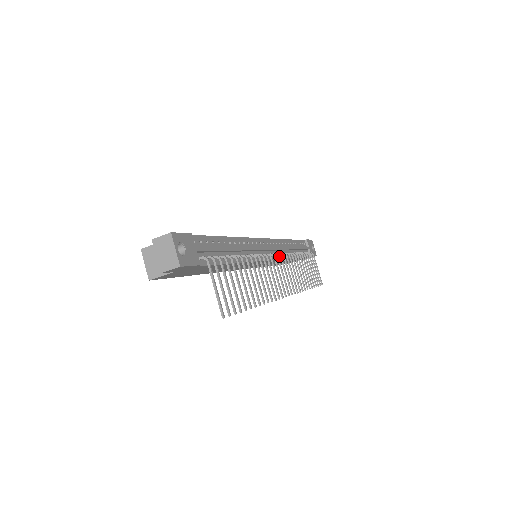
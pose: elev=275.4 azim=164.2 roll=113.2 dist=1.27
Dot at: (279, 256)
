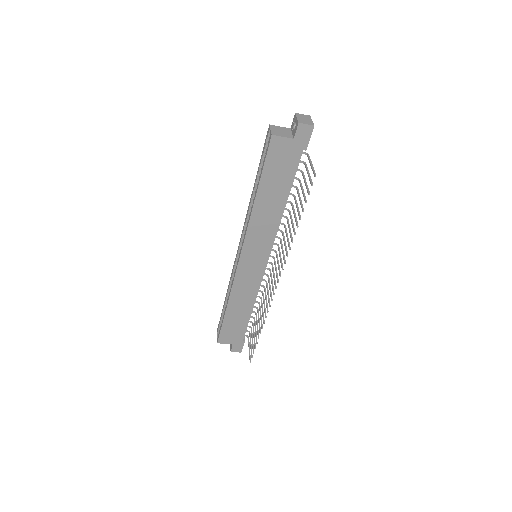
Dot at: (262, 278)
